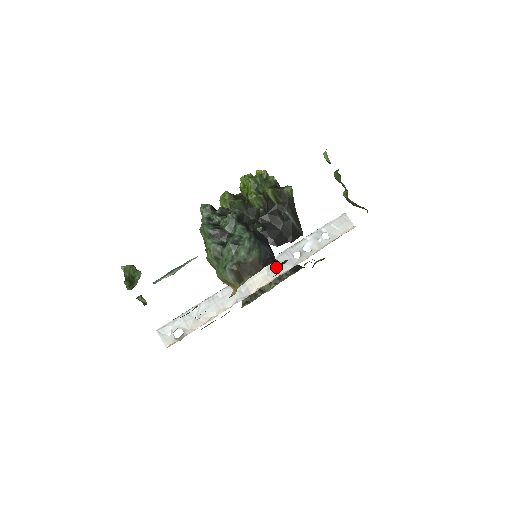
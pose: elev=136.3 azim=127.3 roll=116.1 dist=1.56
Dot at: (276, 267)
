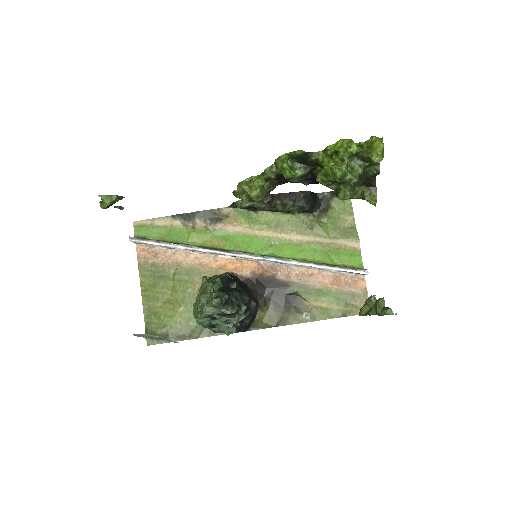
Dot at: (288, 203)
